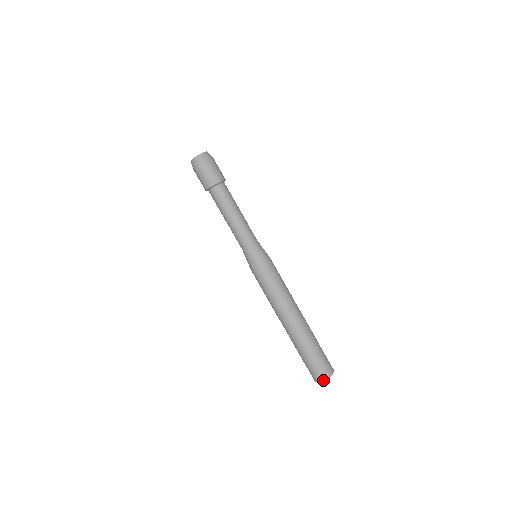
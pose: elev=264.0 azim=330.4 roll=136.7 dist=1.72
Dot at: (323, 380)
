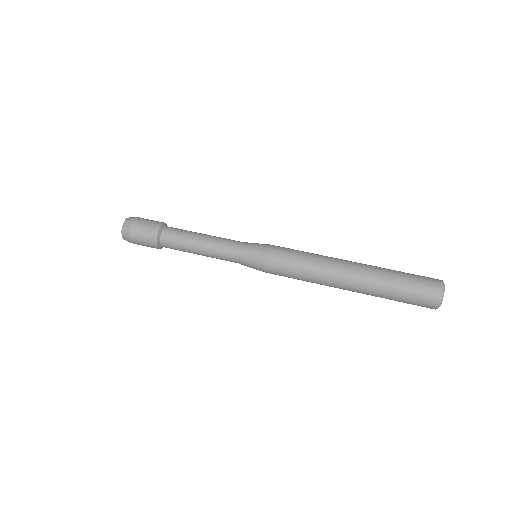
Dot at: (442, 292)
